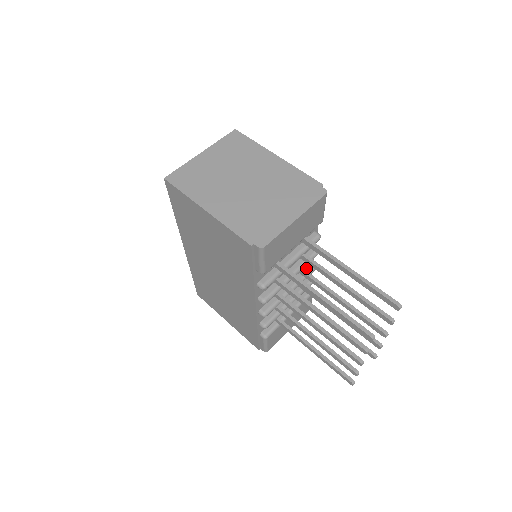
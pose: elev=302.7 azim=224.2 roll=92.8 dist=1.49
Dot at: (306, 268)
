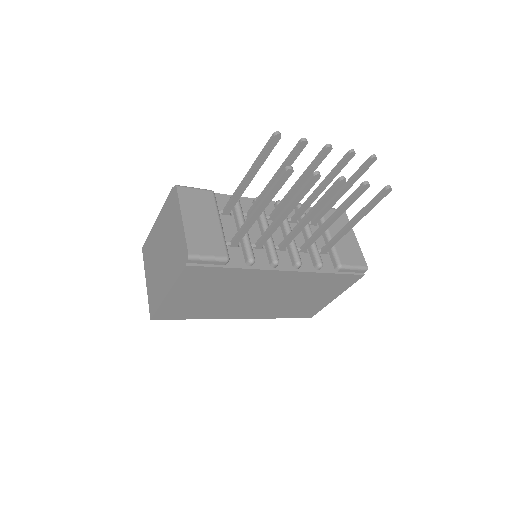
Dot at: occluded
